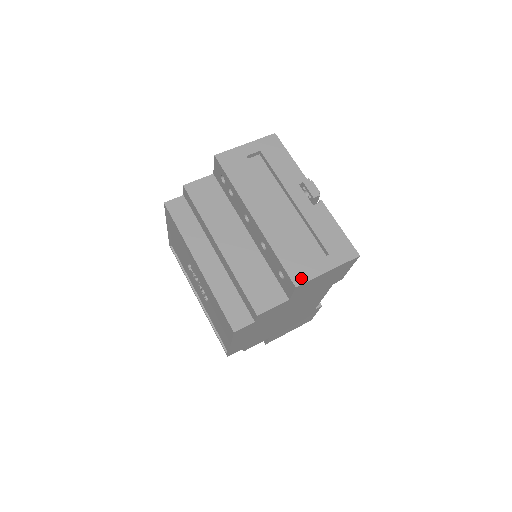
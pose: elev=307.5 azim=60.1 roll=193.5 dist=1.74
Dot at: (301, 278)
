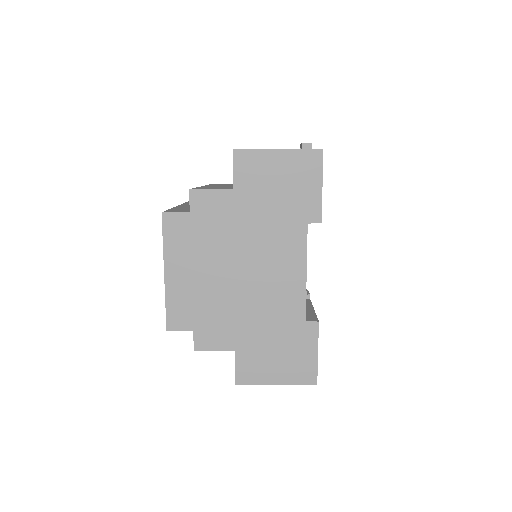
Dot at: (244, 149)
